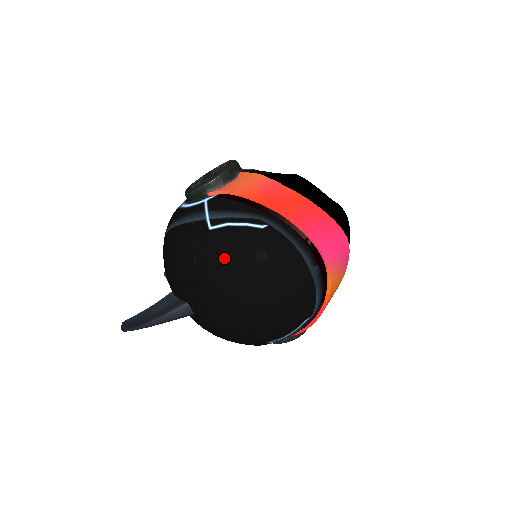
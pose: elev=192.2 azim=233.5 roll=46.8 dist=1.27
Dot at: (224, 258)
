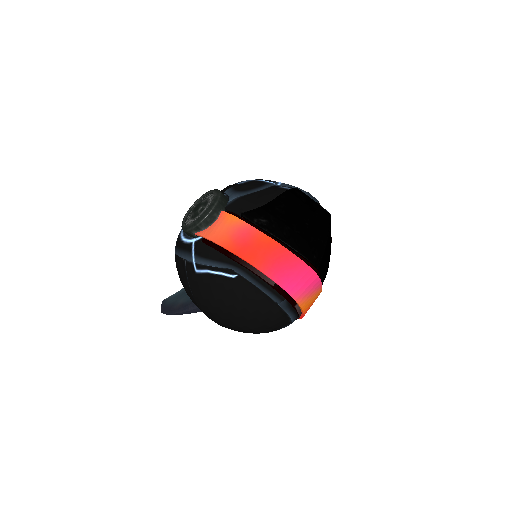
Dot at: (208, 296)
